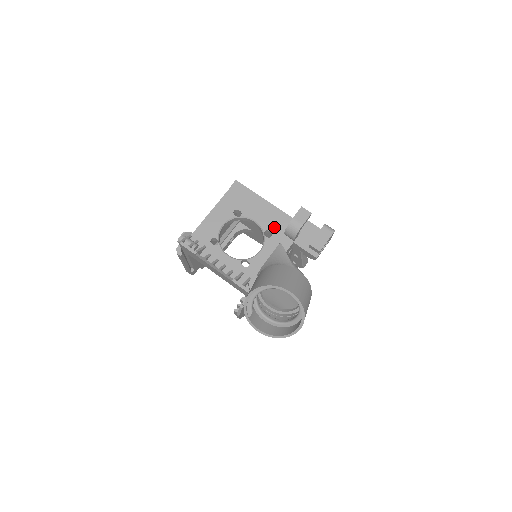
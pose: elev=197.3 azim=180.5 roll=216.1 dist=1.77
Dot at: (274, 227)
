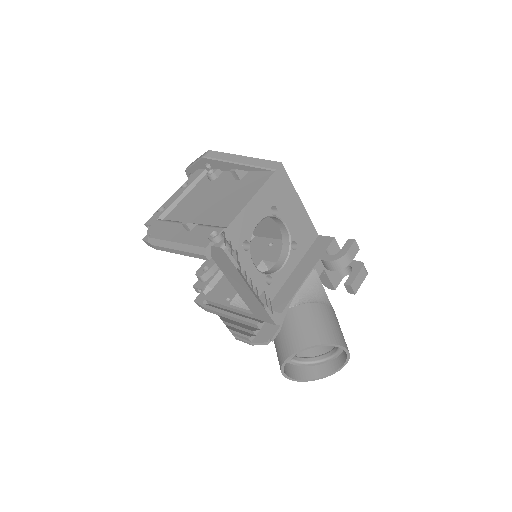
Dot at: (300, 238)
